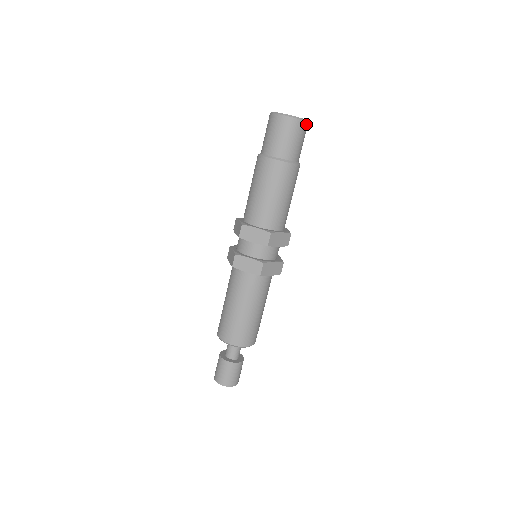
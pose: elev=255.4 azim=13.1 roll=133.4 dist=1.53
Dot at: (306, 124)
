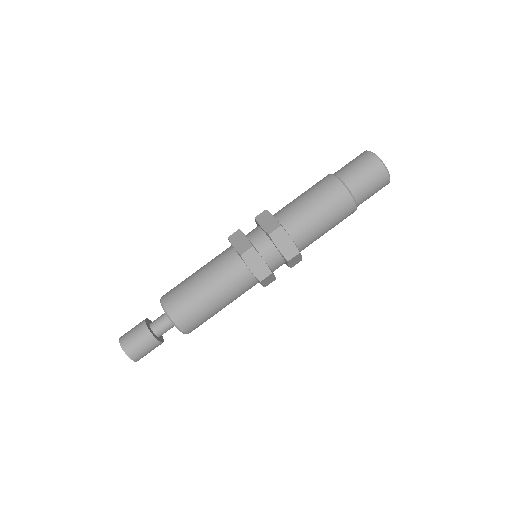
Dot at: (386, 174)
